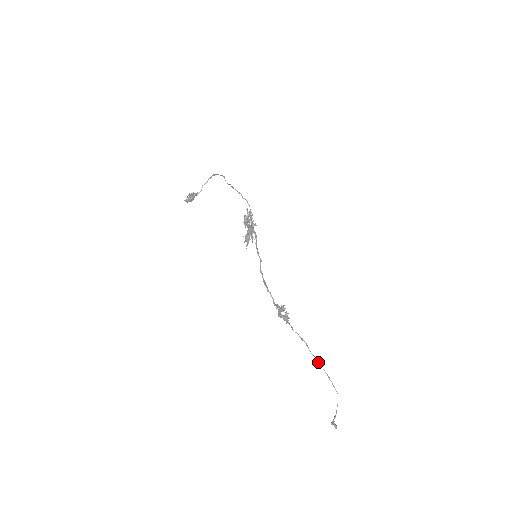
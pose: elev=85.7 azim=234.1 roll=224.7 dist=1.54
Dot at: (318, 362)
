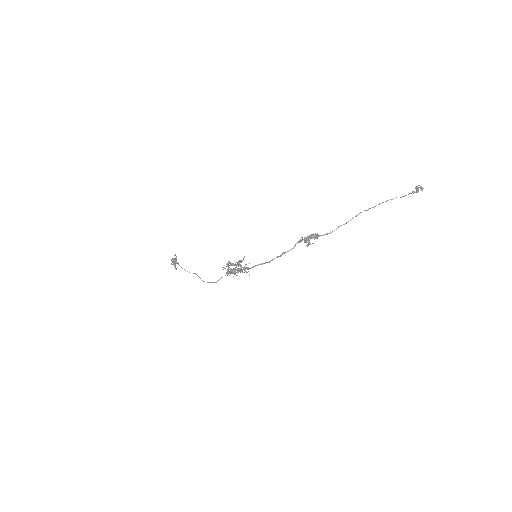
Dot at: occluded
